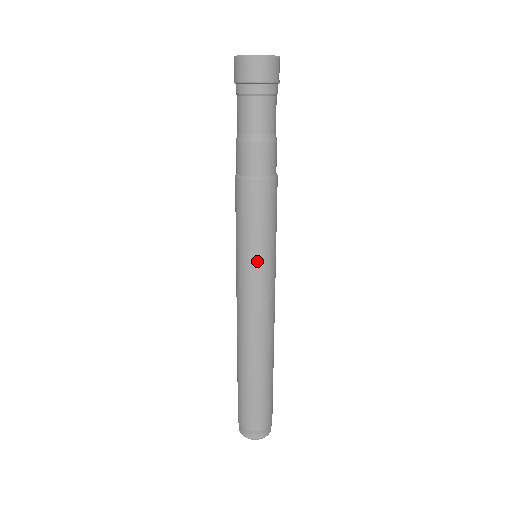
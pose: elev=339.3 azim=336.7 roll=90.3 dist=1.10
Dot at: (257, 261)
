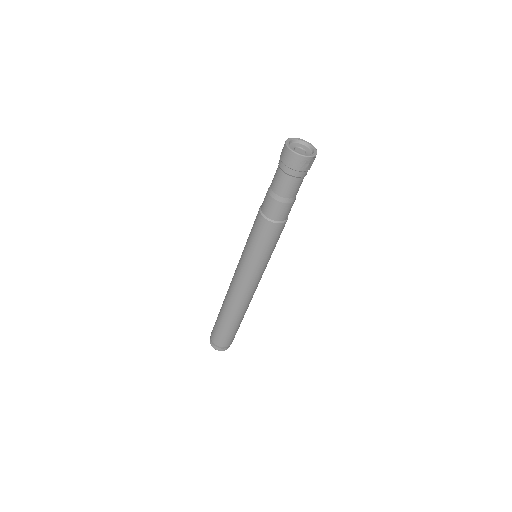
Dot at: (250, 262)
